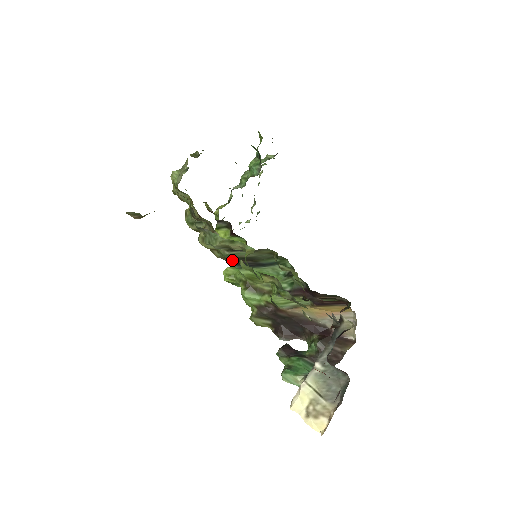
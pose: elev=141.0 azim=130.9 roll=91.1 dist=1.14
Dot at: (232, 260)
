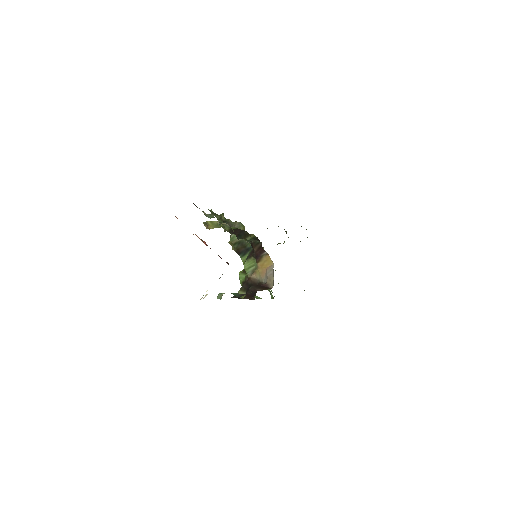
Dot at: (237, 248)
